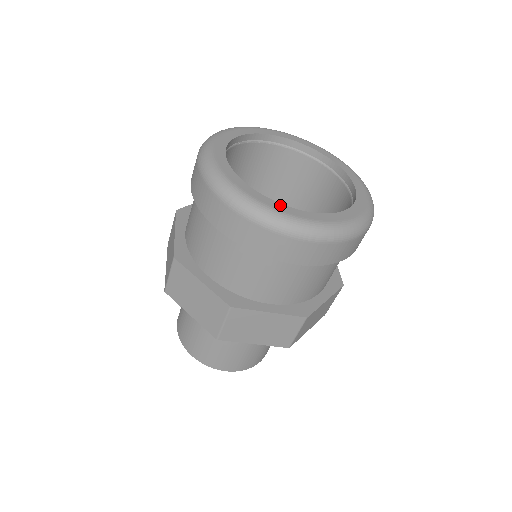
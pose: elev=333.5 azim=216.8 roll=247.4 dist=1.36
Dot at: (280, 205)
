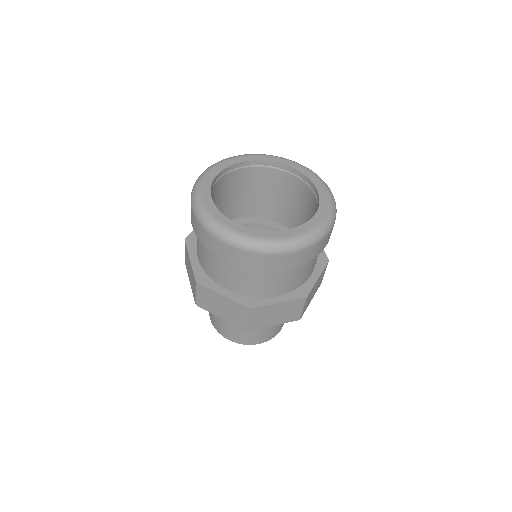
Dot at: (221, 215)
